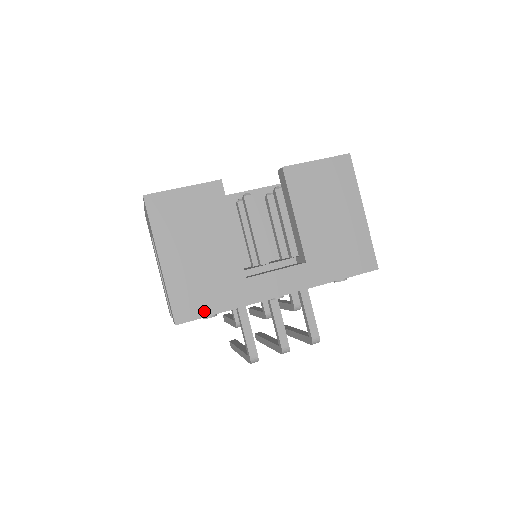
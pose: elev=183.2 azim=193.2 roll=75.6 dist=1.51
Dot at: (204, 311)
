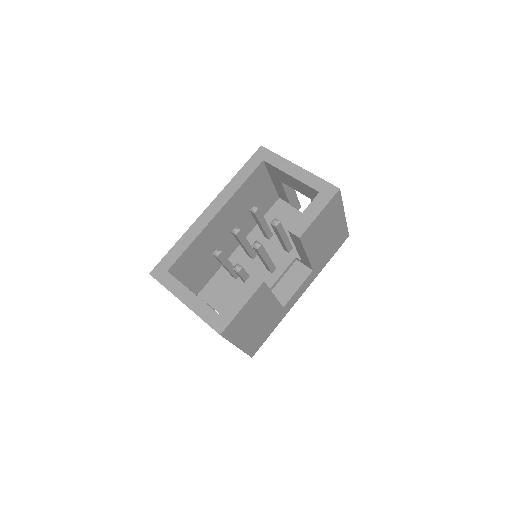
Dot at: (264, 340)
